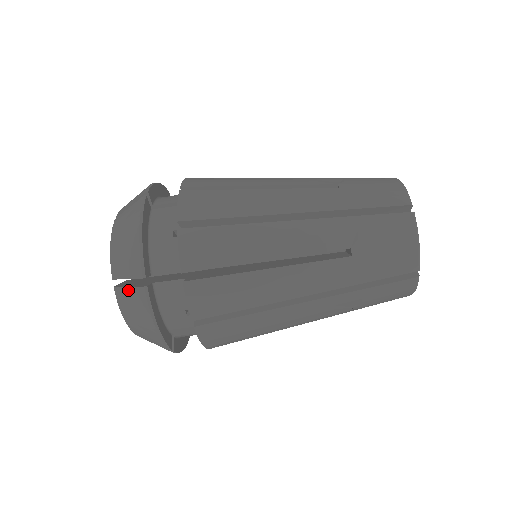
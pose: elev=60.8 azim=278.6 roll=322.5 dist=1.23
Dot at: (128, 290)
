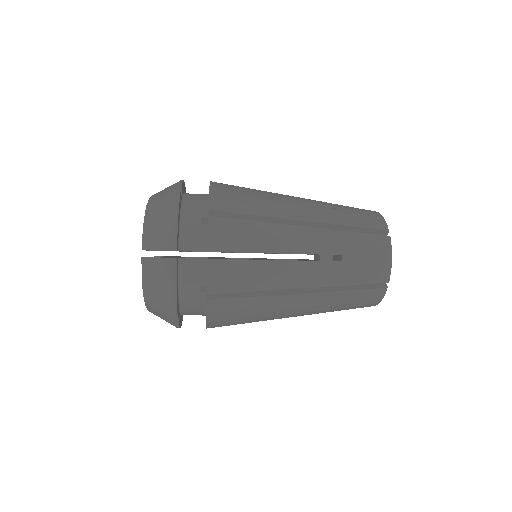
Dot at: (156, 260)
